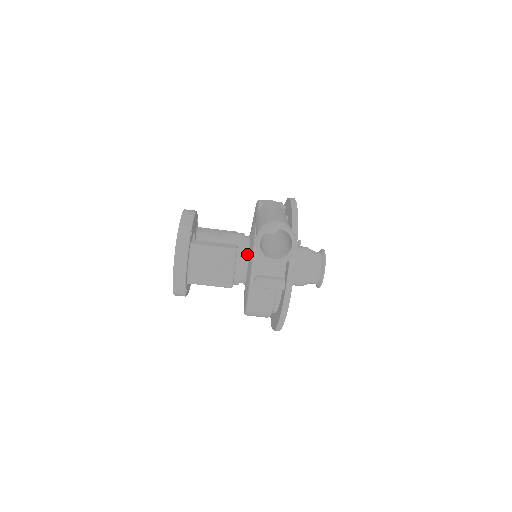
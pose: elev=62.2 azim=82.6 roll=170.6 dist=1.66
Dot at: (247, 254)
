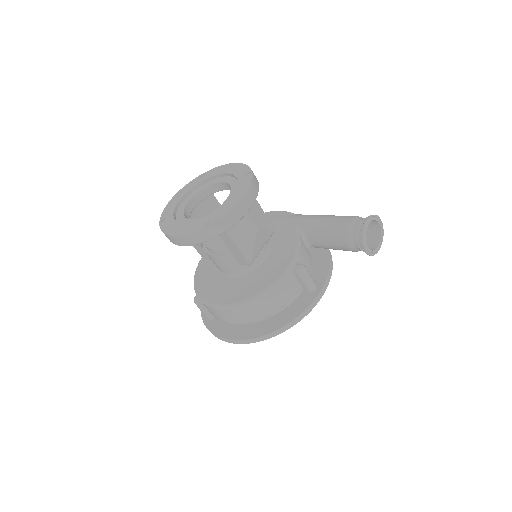
Dot at: (269, 245)
